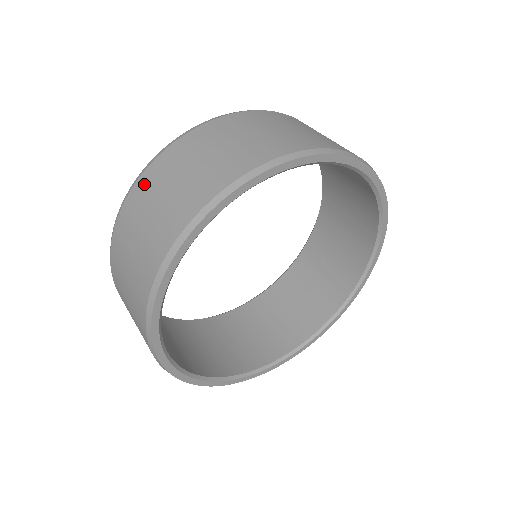
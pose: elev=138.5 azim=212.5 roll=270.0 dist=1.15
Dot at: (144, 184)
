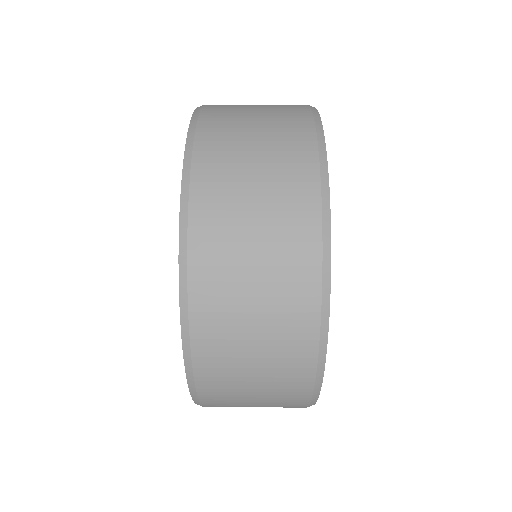
Dot at: (206, 304)
